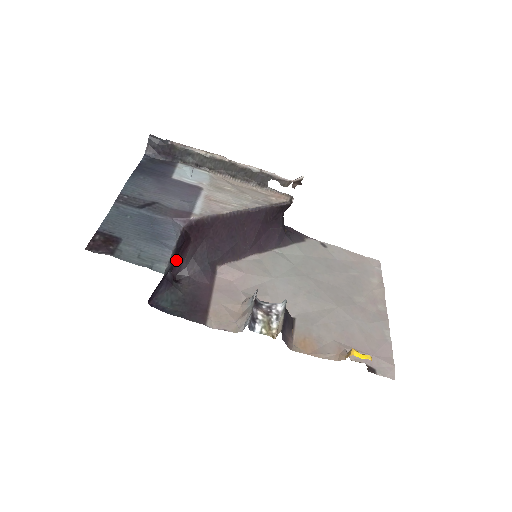
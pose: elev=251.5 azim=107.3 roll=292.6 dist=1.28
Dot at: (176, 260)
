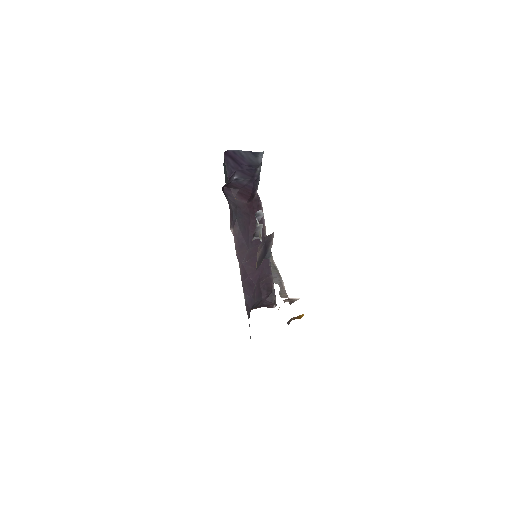
Dot at: (236, 189)
